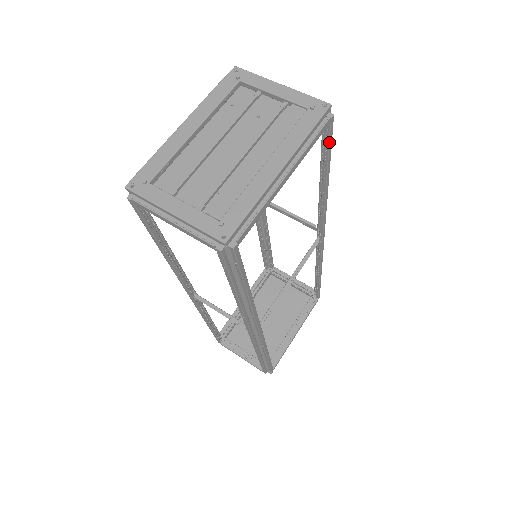
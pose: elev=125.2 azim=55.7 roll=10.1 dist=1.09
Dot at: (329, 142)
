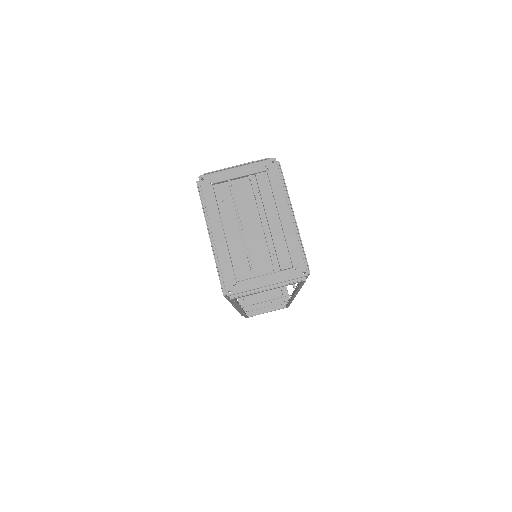
Dot at: occluded
